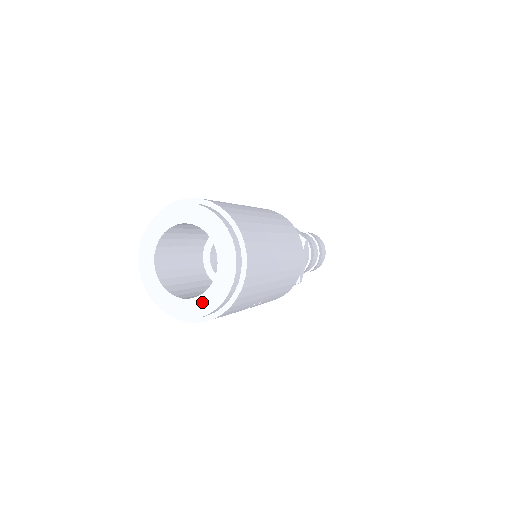
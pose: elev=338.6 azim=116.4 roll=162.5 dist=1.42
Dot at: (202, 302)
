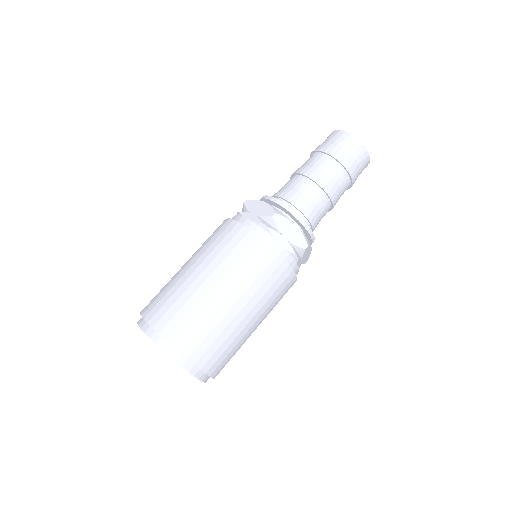
Dot at: occluded
